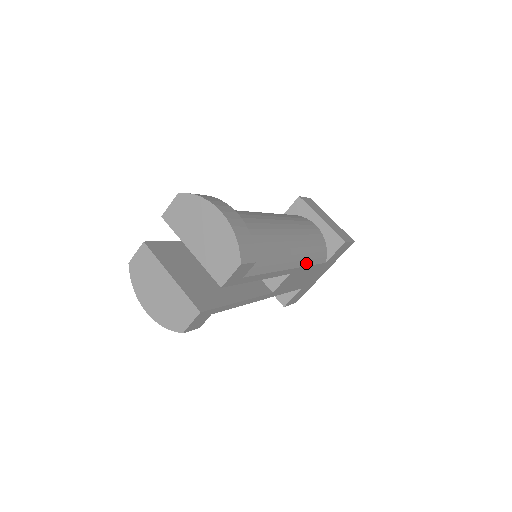
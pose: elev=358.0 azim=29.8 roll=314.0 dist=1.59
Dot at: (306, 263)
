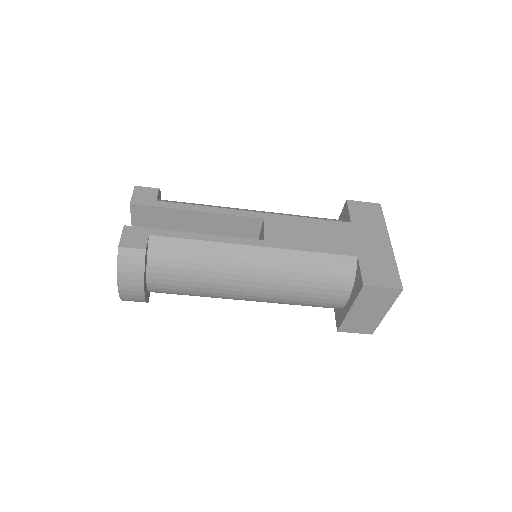
Dot at: (291, 216)
